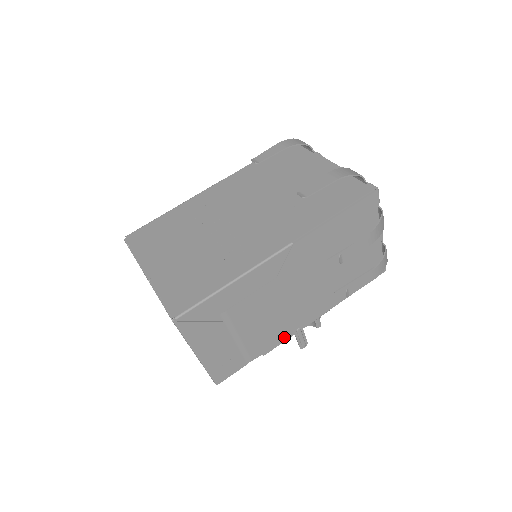
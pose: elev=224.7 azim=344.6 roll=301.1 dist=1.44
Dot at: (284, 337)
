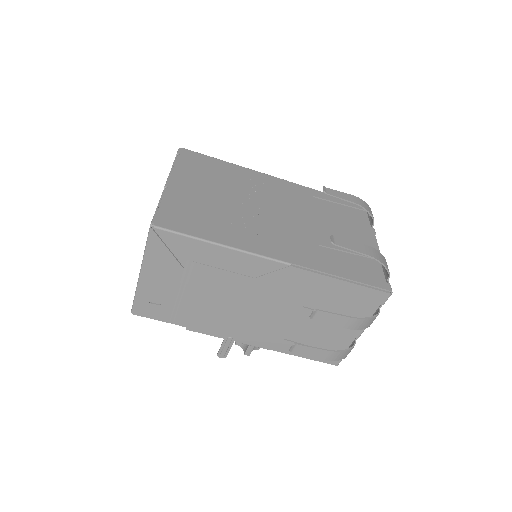
Dot at: (215, 332)
